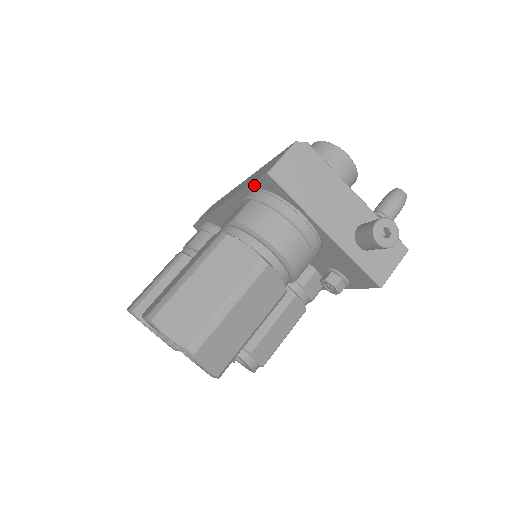
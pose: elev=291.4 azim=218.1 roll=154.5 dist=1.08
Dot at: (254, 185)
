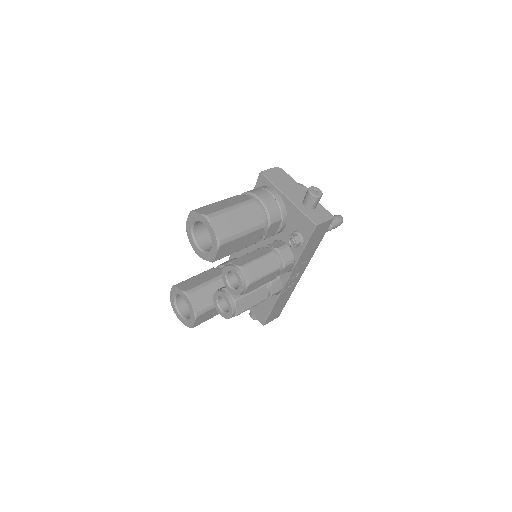
Dot at: (255, 188)
